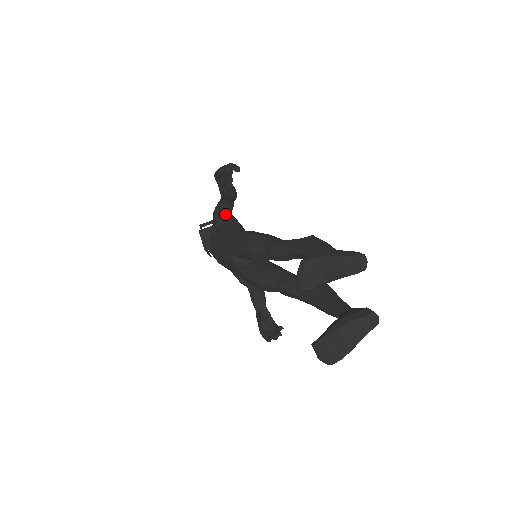
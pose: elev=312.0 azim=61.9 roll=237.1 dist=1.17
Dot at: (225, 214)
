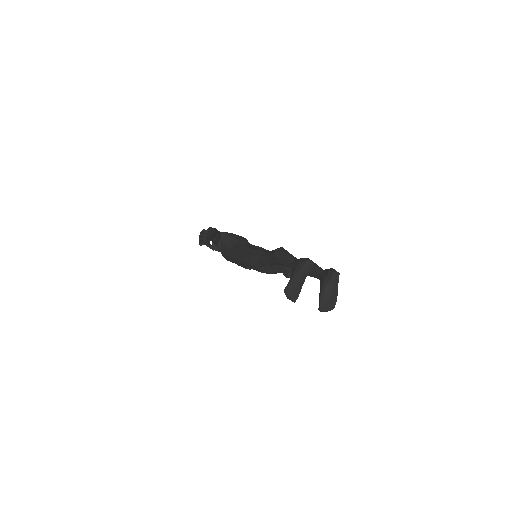
Dot at: (218, 239)
